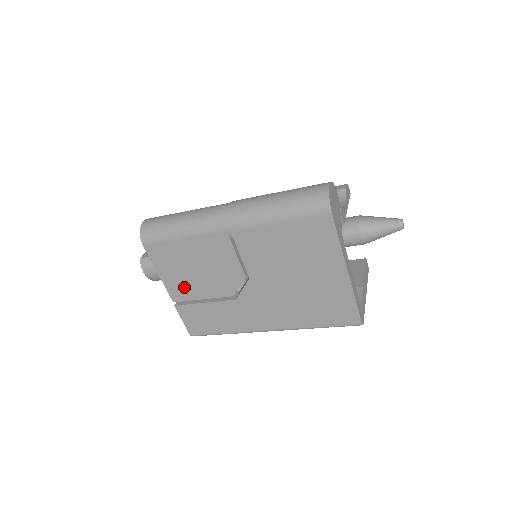
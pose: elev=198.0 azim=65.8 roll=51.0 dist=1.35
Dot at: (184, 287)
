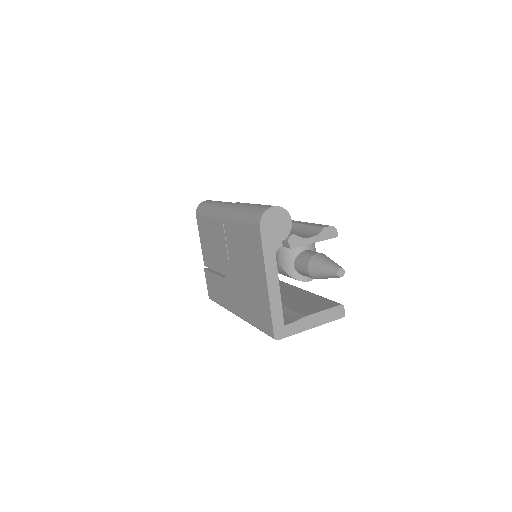
Dot at: (208, 256)
